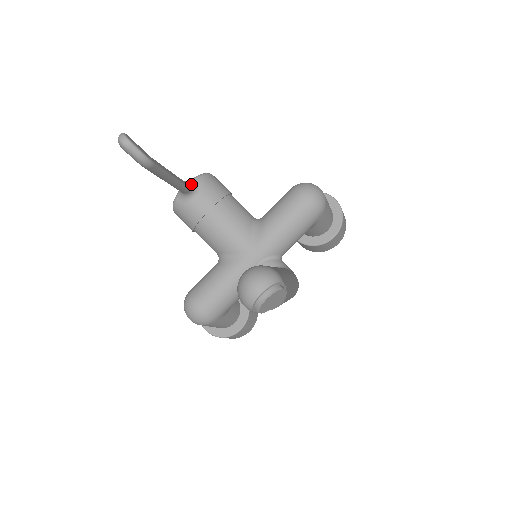
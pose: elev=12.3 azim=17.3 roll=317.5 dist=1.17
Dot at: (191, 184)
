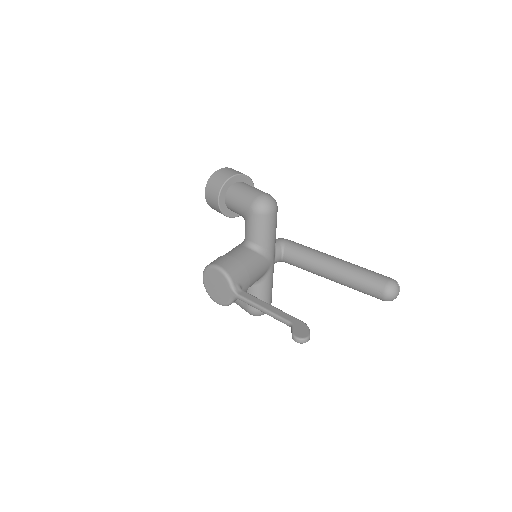
Dot at: (237, 289)
